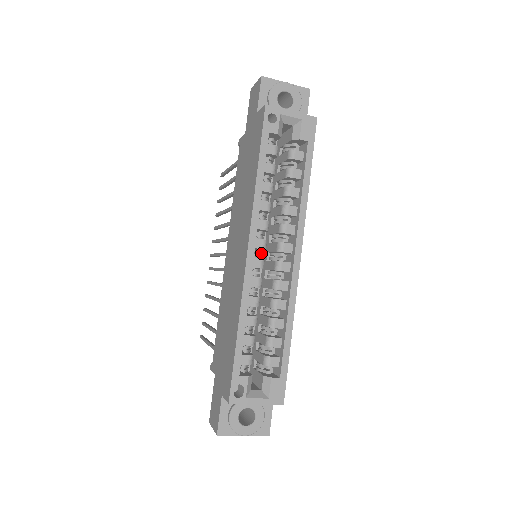
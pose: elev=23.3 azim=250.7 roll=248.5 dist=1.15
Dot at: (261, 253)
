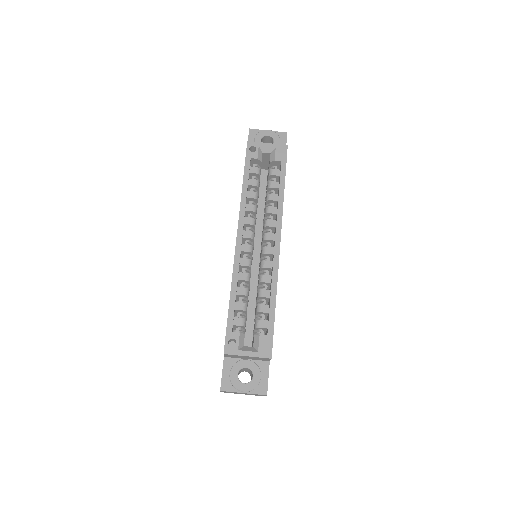
Dot at: (251, 244)
